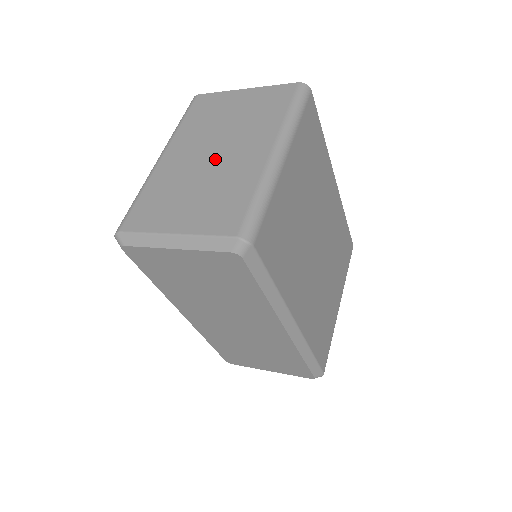
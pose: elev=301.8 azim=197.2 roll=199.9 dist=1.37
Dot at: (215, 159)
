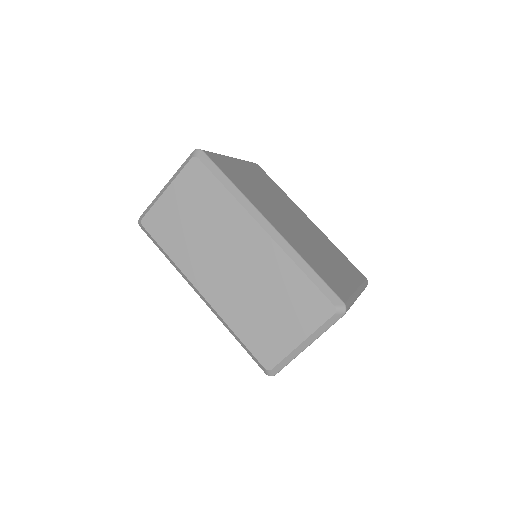
Dot at: occluded
